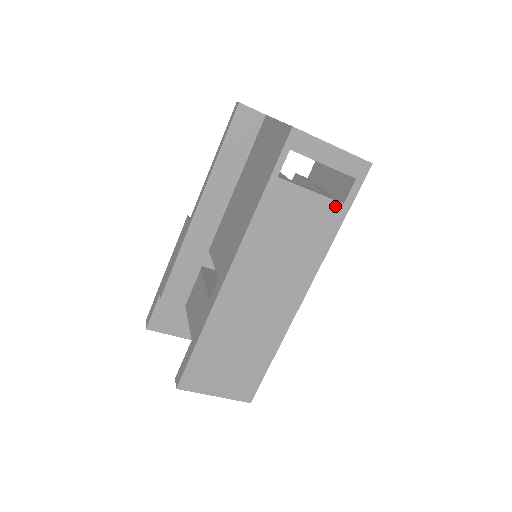
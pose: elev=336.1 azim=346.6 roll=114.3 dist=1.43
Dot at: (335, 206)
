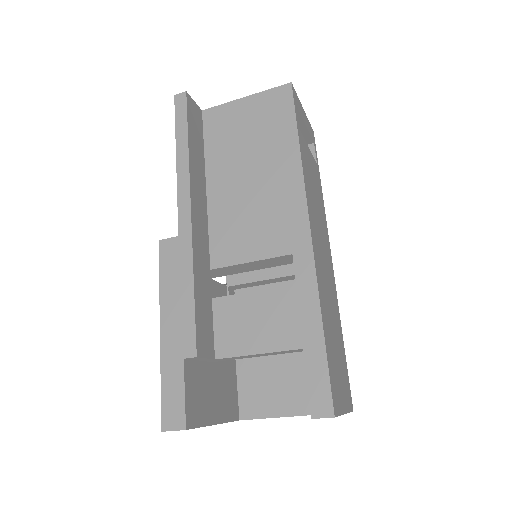
Dot at: (316, 166)
